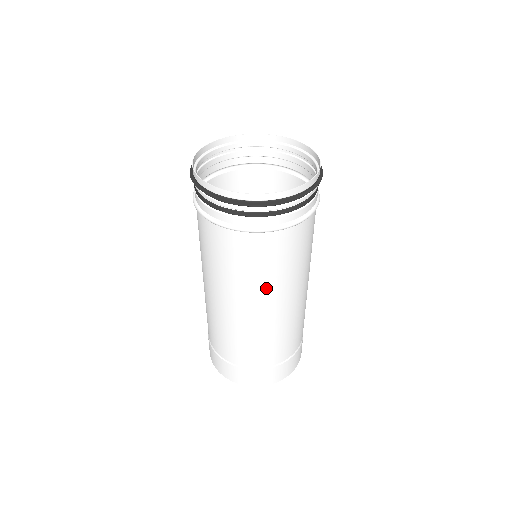
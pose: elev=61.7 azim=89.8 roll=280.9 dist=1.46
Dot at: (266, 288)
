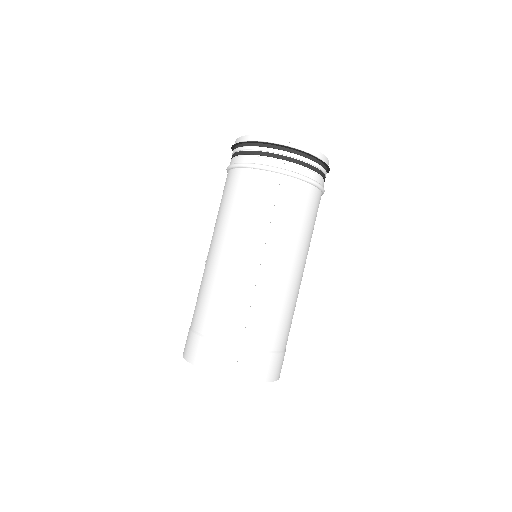
Dot at: (276, 236)
